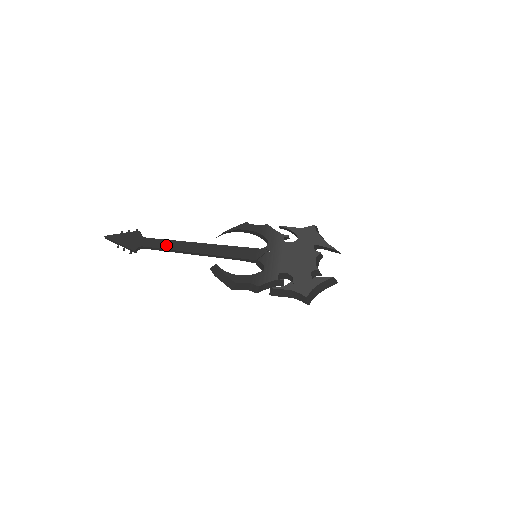
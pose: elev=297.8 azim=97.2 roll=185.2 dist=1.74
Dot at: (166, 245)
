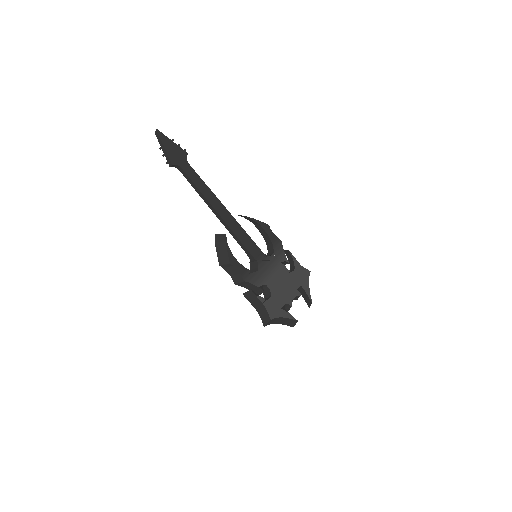
Dot at: (200, 184)
